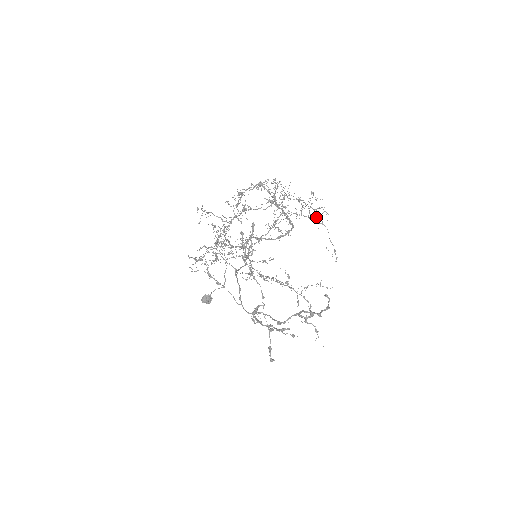
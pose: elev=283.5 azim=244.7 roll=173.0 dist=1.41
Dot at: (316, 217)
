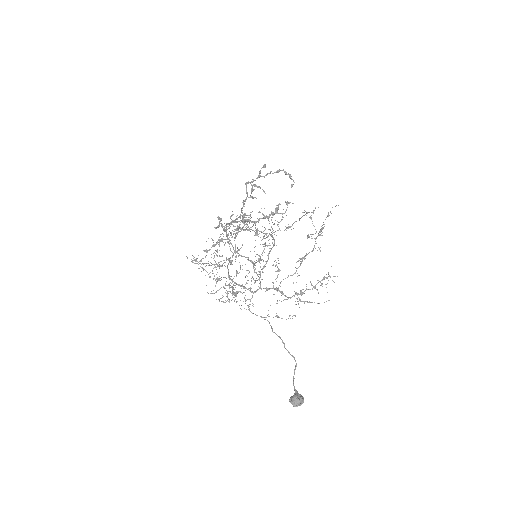
Dot at: occluded
